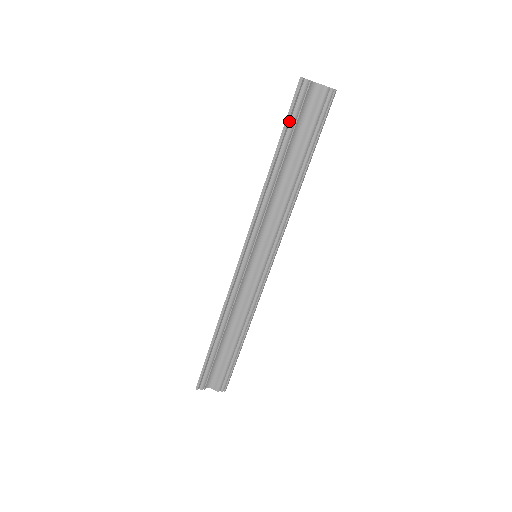
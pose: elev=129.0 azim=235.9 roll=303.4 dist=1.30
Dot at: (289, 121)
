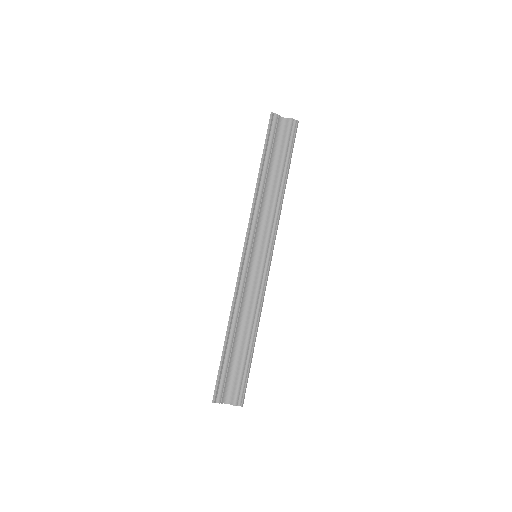
Dot at: (267, 142)
